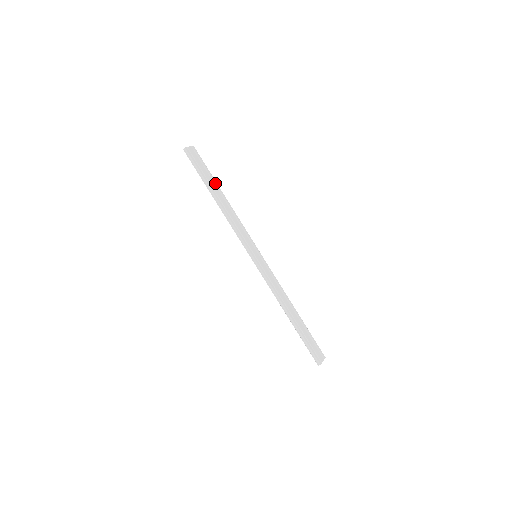
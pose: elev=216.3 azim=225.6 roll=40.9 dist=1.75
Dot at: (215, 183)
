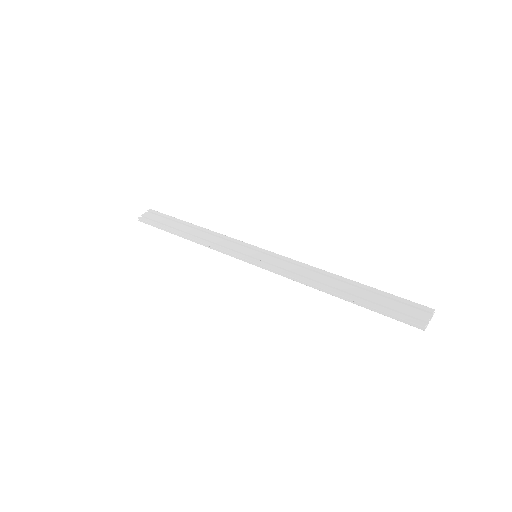
Dot at: (181, 222)
